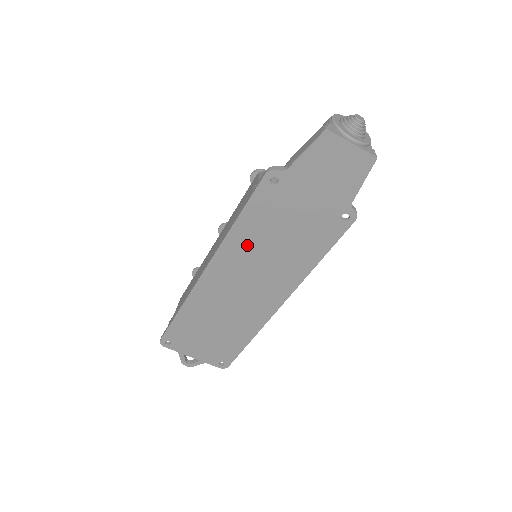
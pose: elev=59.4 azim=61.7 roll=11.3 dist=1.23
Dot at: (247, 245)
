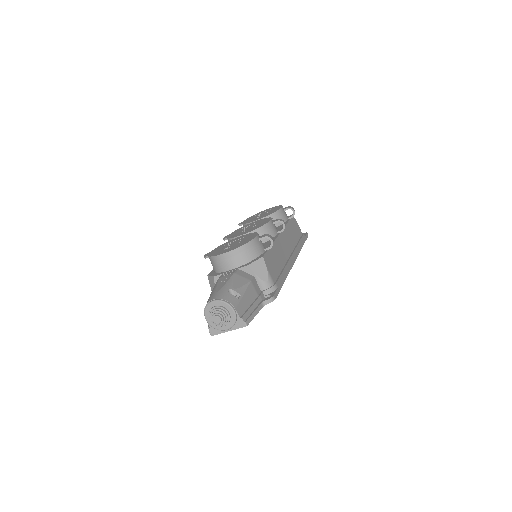
Dot at: occluded
